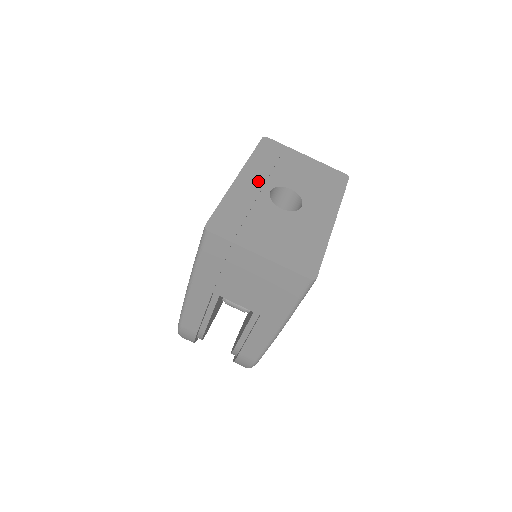
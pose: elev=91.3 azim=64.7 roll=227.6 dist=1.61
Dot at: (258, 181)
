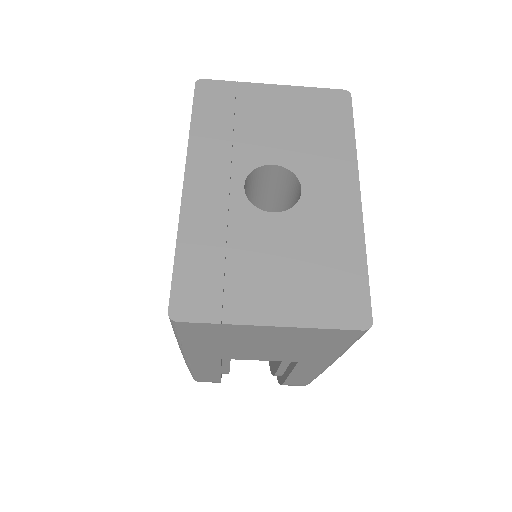
Dot at: (218, 176)
